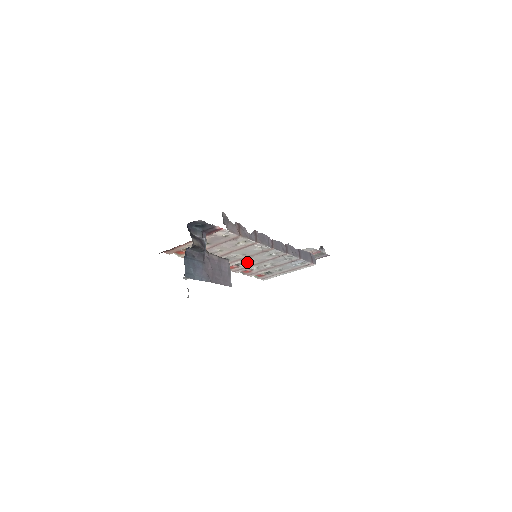
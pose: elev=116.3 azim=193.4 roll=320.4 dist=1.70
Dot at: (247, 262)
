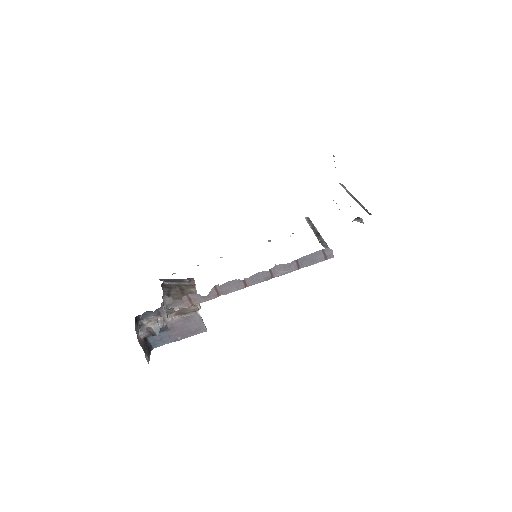
Dot at: occluded
